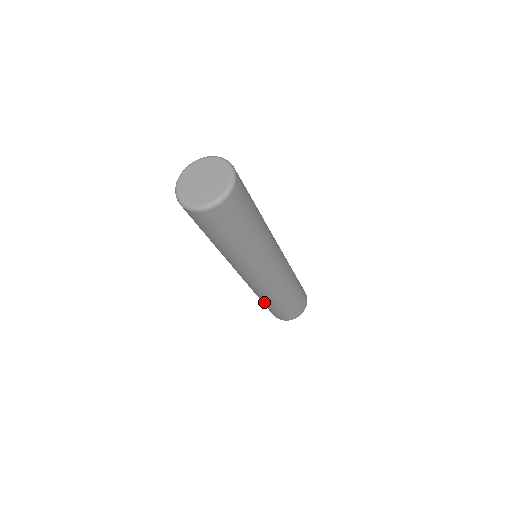
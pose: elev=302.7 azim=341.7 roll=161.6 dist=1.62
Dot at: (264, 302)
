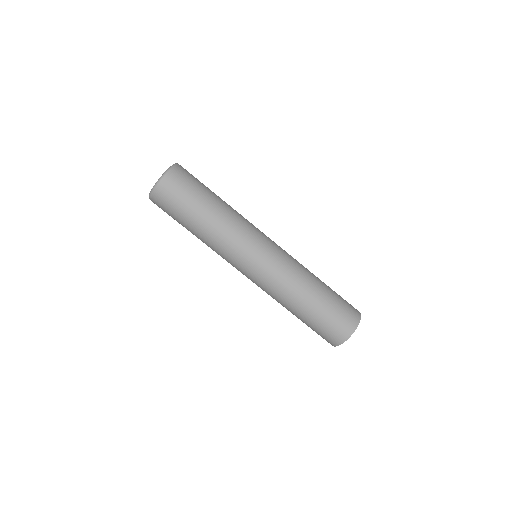
Dot at: occluded
